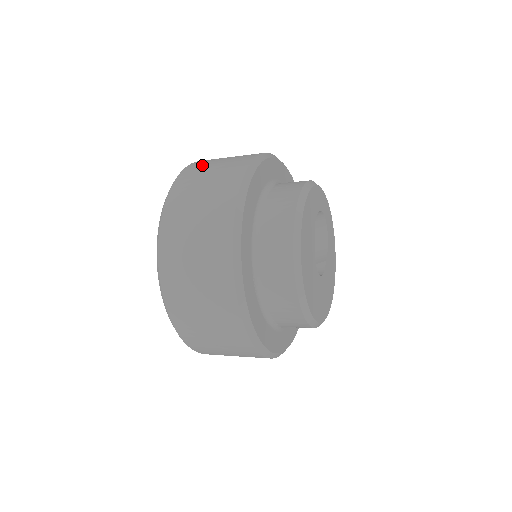
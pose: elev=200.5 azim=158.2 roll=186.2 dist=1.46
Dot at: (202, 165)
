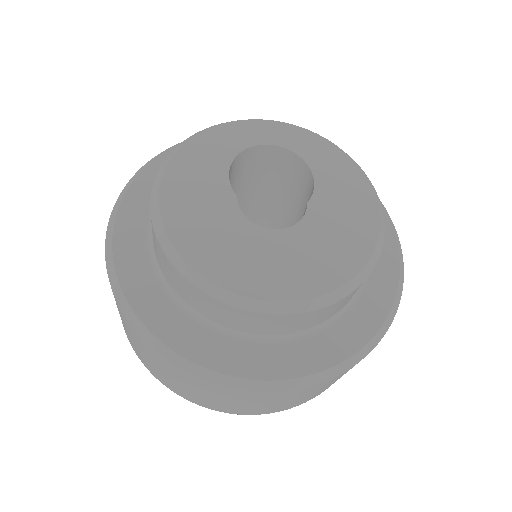
Dot at: occluded
